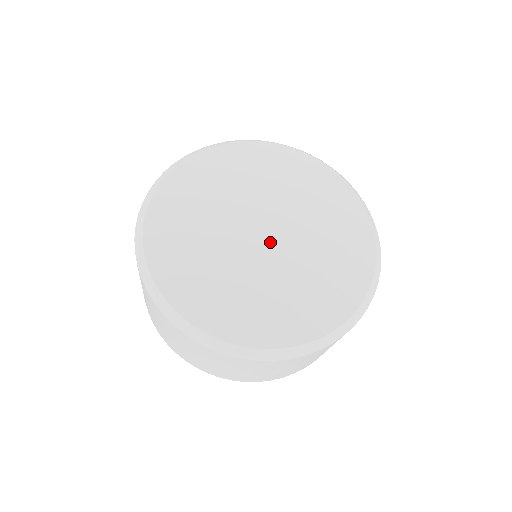
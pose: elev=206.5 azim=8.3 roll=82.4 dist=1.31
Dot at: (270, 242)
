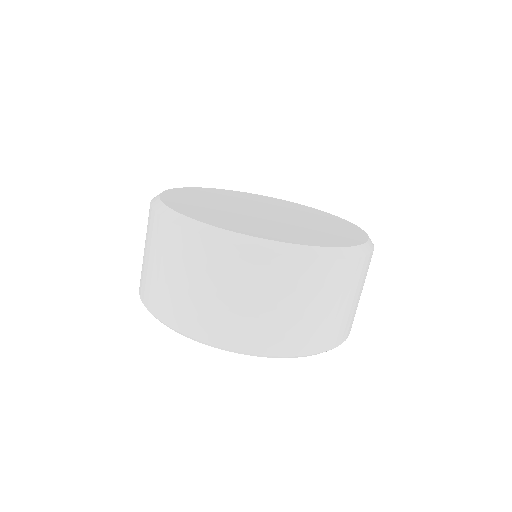
Dot at: (261, 214)
